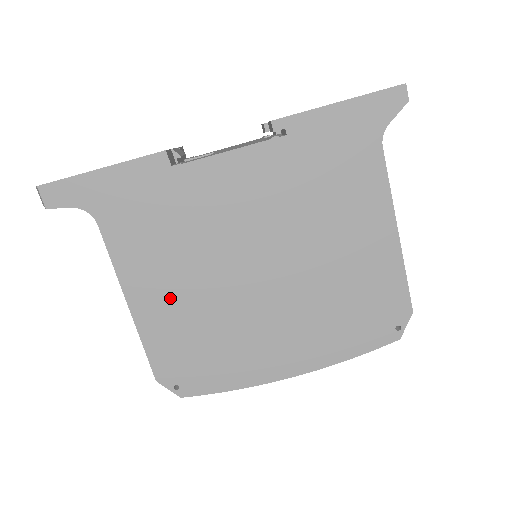
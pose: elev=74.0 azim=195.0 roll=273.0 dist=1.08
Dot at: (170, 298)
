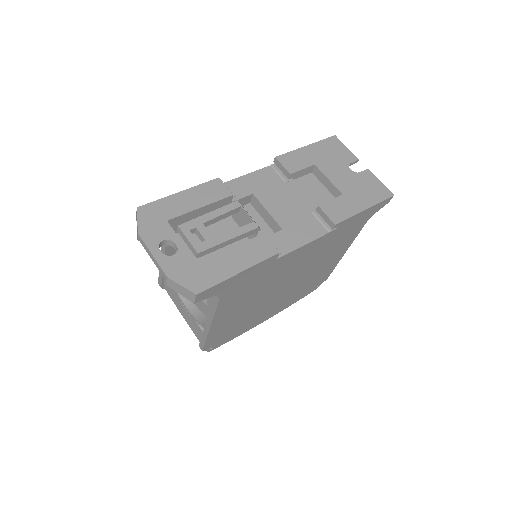
Dot at: (234, 315)
